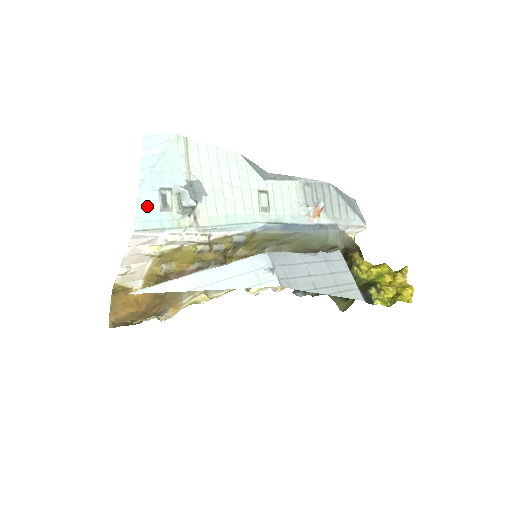
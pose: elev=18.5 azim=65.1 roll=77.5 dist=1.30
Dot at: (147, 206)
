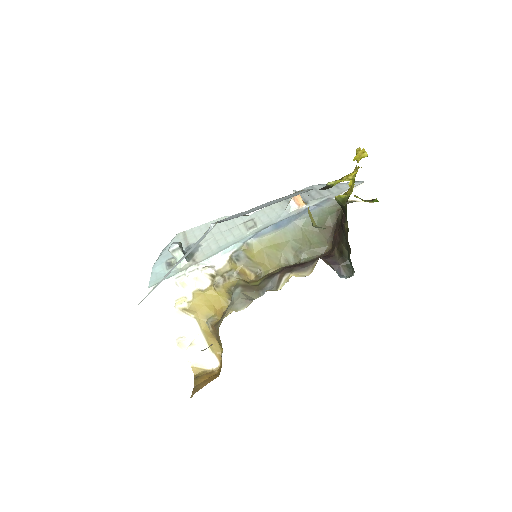
Dot at: (158, 273)
